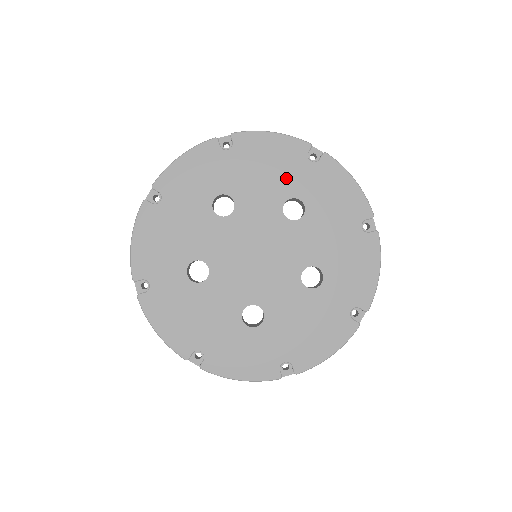
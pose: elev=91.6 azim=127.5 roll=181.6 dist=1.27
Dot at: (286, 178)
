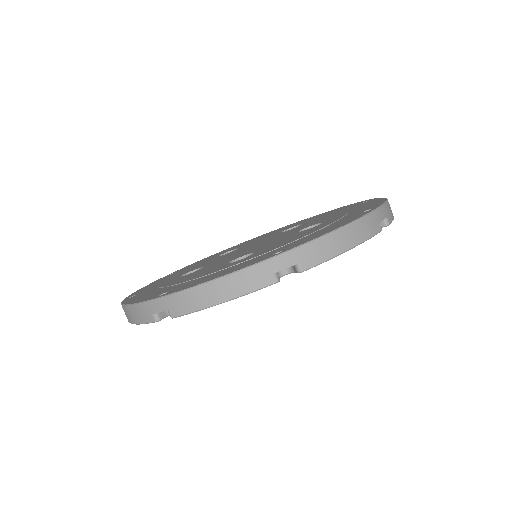
Dot at: occluded
